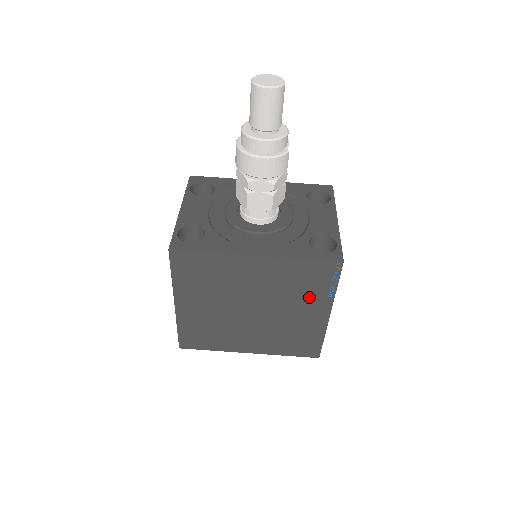
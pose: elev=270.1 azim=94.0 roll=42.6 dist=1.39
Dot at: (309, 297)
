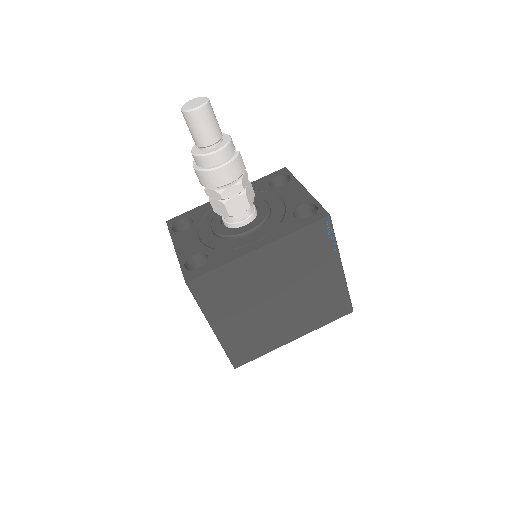
Dot at: (318, 261)
